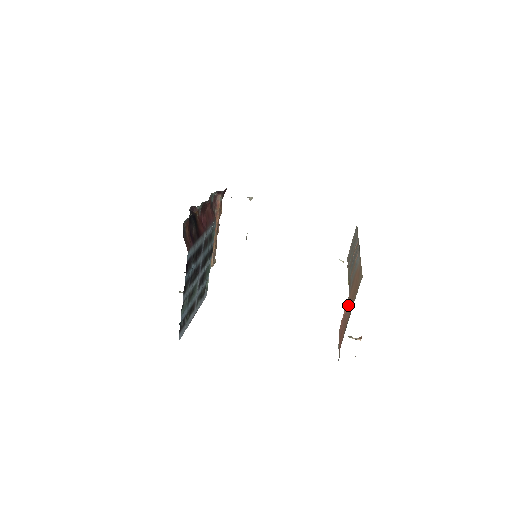
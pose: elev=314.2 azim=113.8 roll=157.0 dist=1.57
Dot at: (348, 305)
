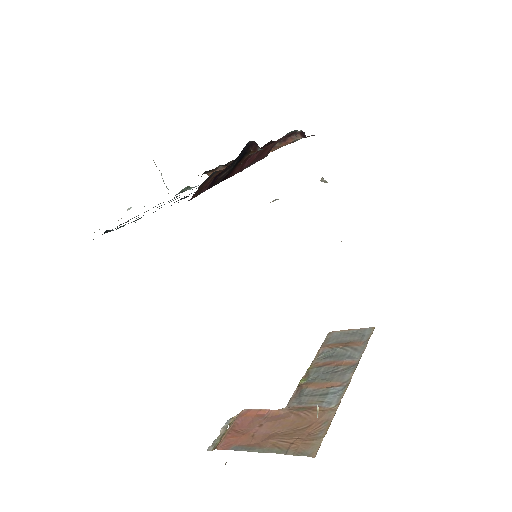
Dot at: (274, 424)
